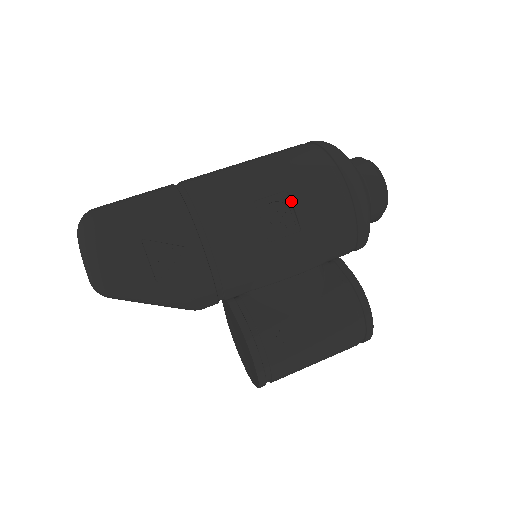
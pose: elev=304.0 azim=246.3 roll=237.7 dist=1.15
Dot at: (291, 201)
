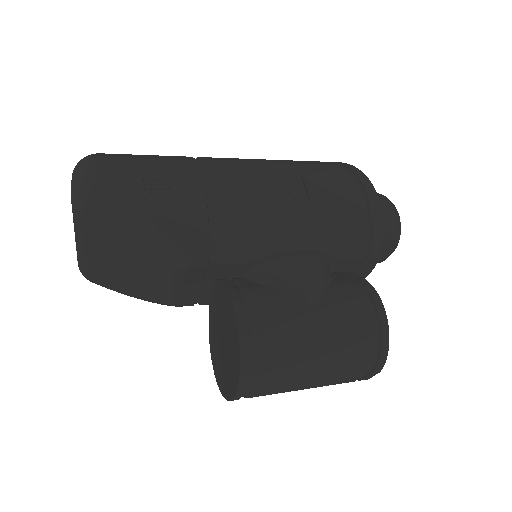
Dot at: (303, 178)
